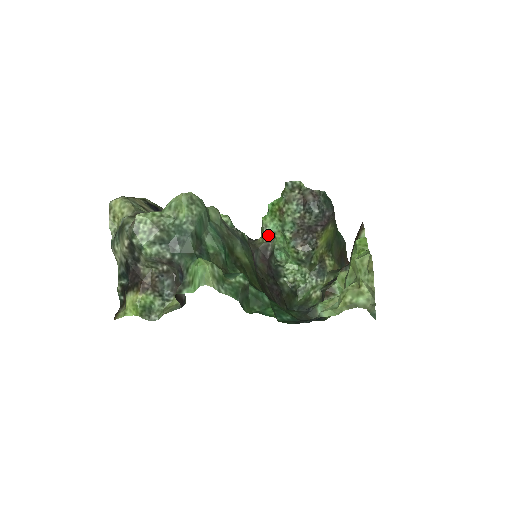
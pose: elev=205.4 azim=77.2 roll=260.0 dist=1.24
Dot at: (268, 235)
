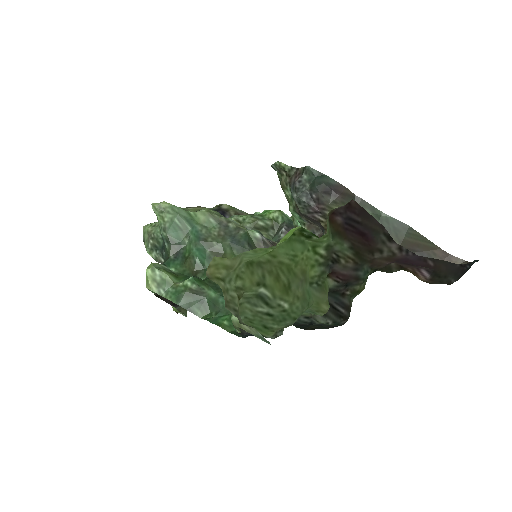
Dot at: occluded
